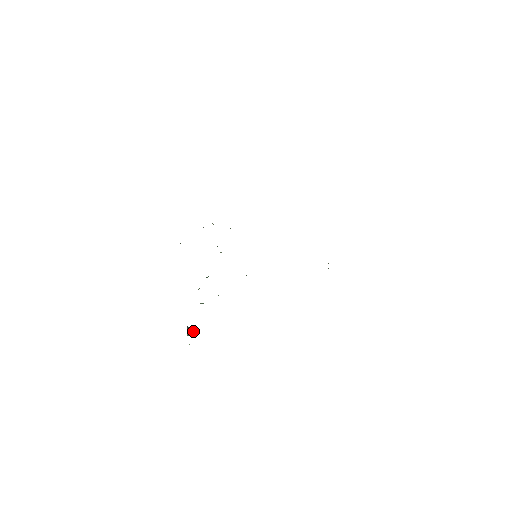
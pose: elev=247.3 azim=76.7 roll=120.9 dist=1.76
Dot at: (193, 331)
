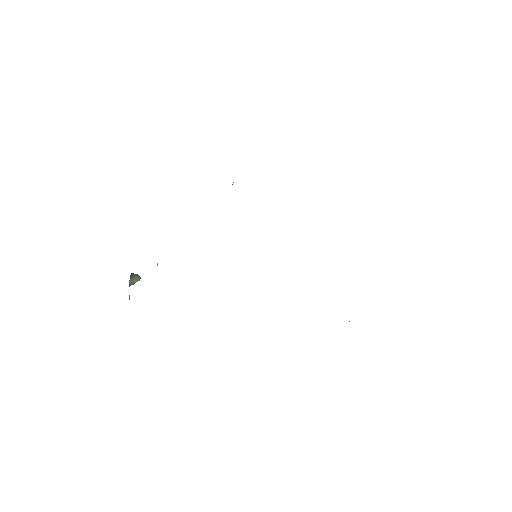
Dot at: (138, 280)
